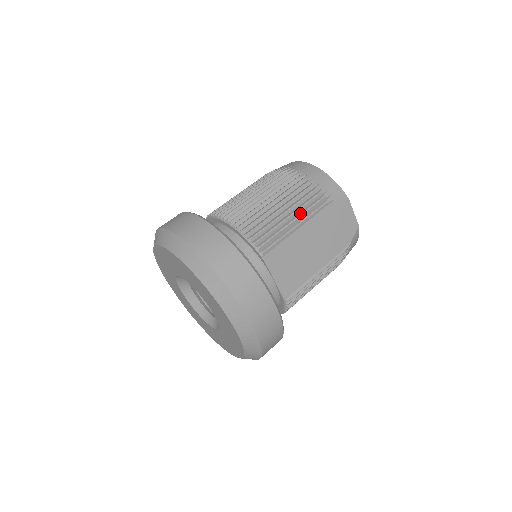
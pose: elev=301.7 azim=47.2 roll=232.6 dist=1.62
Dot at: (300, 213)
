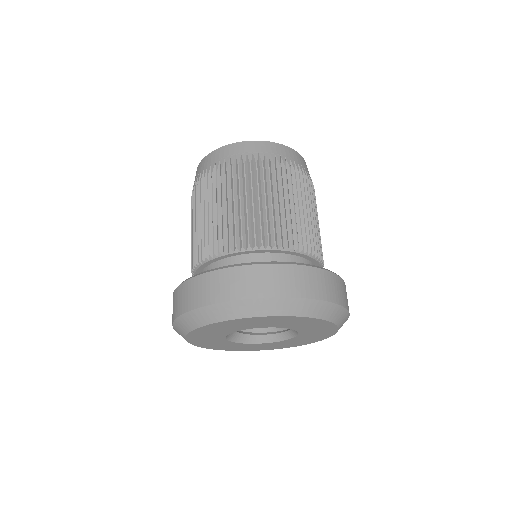
Dot at: (317, 212)
